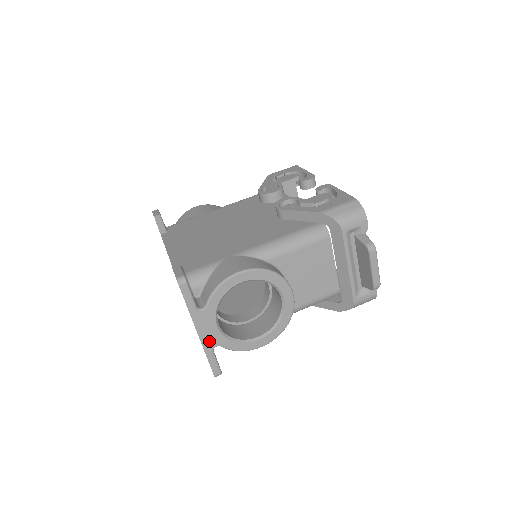
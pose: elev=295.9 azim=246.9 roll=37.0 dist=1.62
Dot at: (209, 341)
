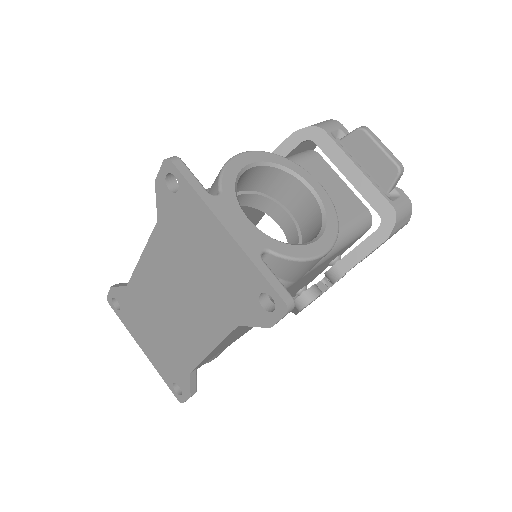
Dot at: (248, 242)
